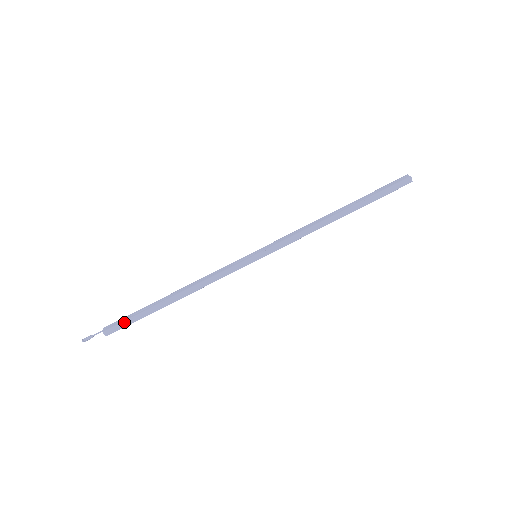
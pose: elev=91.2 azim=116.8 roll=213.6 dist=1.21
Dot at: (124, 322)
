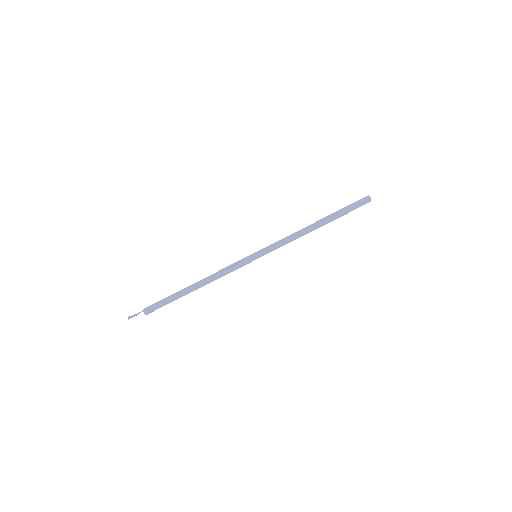
Dot at: (159, 305)
